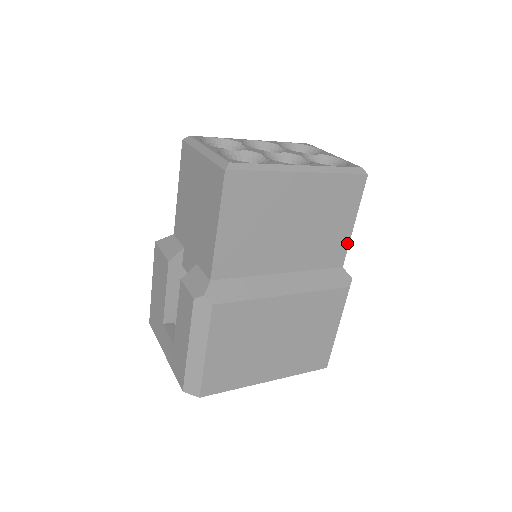
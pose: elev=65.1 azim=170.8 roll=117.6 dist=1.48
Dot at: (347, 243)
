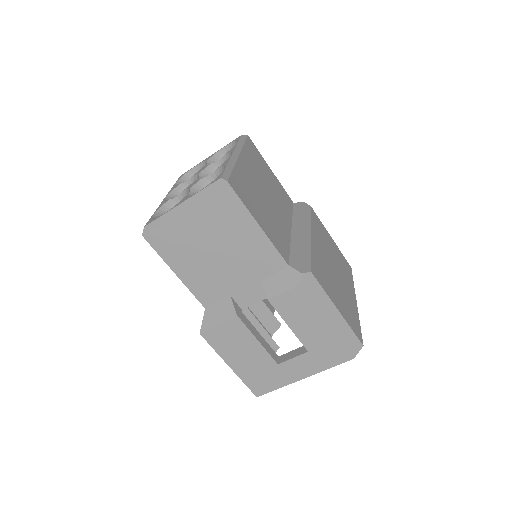
Dot at: (281, 186)
